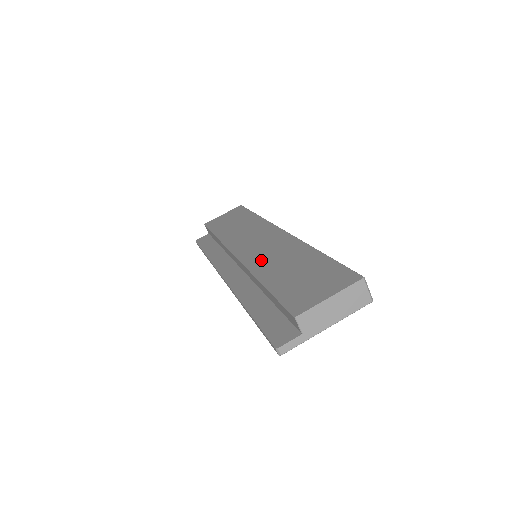
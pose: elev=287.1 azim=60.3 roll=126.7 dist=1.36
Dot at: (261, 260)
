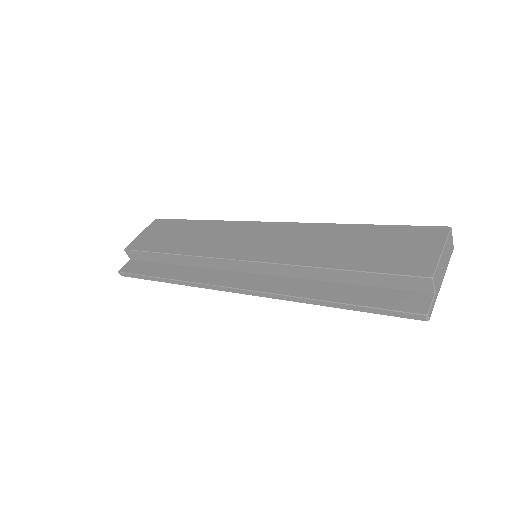
Dot at: (293, 252)
